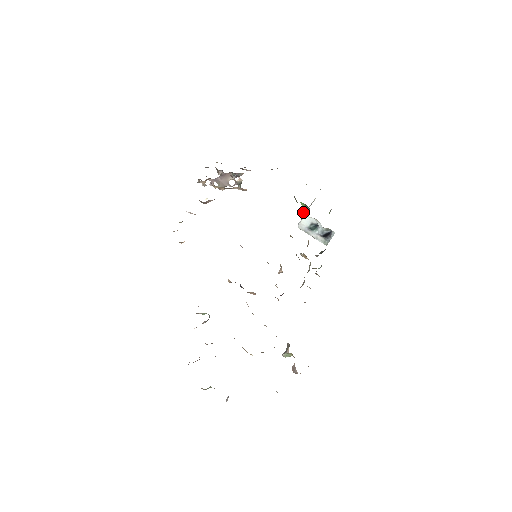
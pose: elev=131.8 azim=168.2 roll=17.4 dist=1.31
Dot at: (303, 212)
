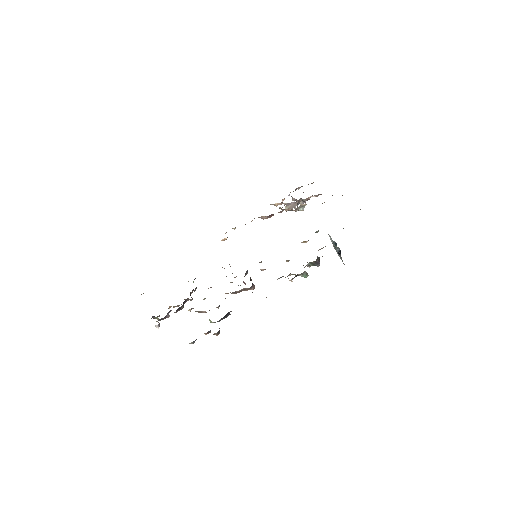
Dot at: occluded
